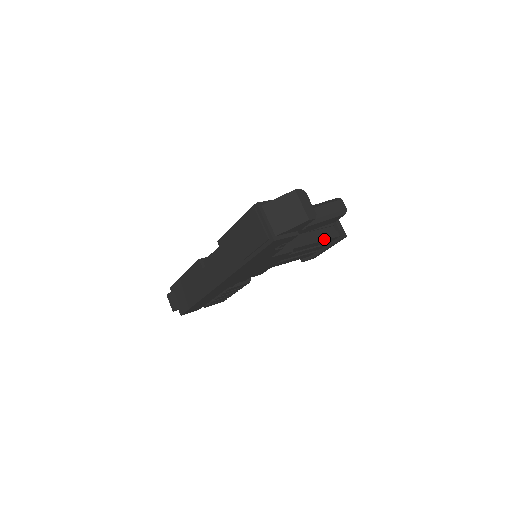
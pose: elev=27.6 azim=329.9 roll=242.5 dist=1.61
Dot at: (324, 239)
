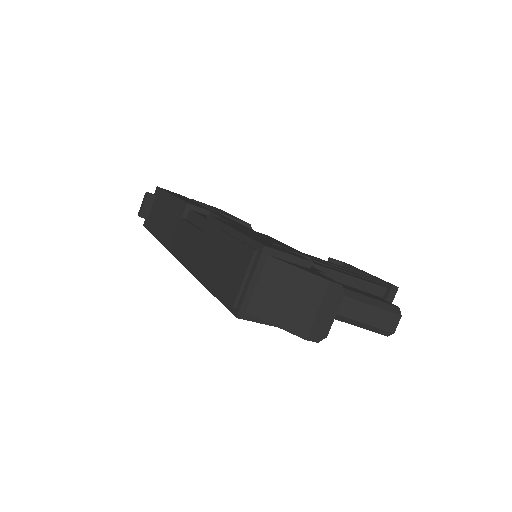
Dot at: occluded
